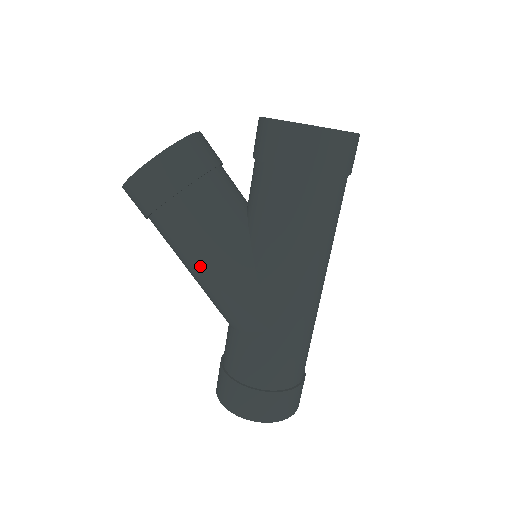
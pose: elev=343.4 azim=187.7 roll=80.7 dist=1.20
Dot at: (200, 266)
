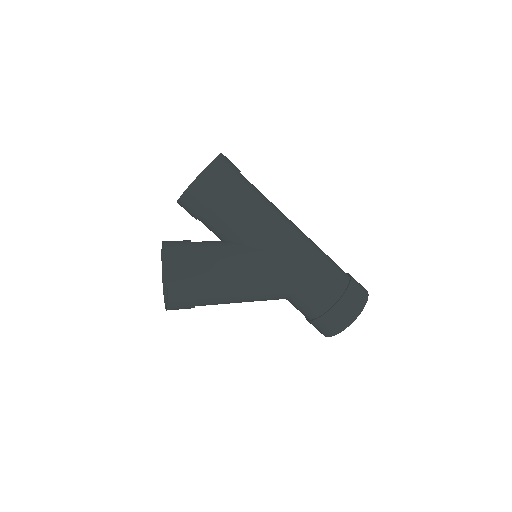
Dot at: (246, 284)
